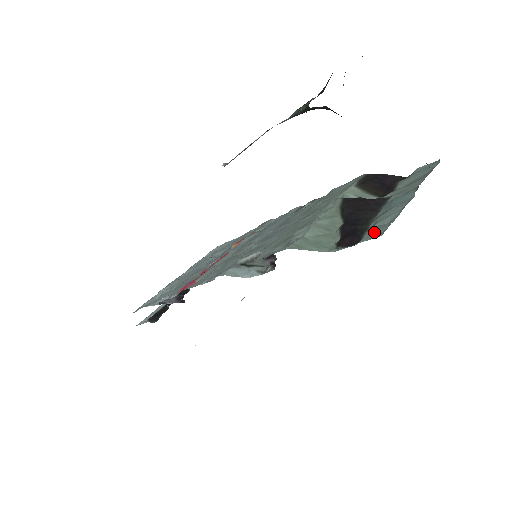
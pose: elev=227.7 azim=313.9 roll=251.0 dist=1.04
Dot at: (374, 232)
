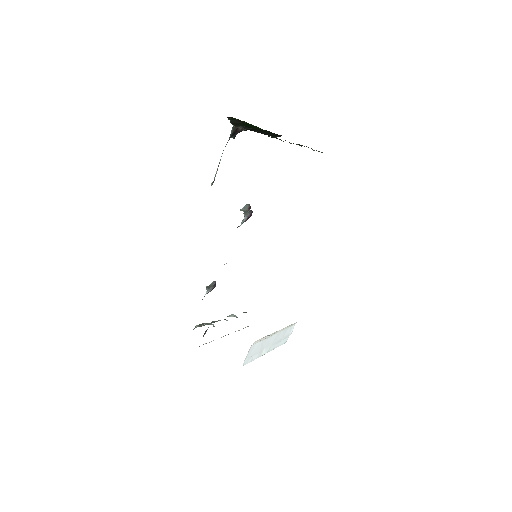
Dot at: occluded
